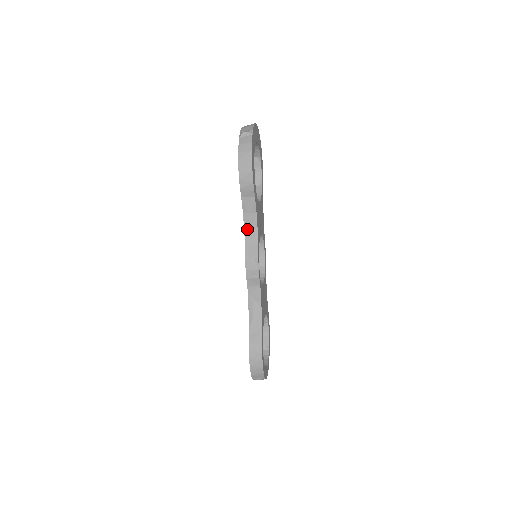
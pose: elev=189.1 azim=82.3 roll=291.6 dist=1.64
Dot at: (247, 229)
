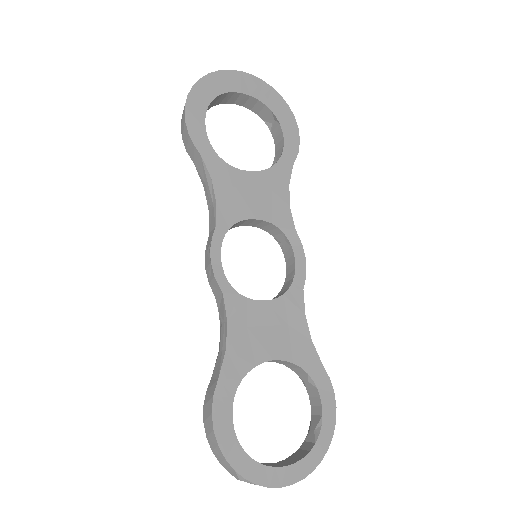
Dot at: (210, 208)
